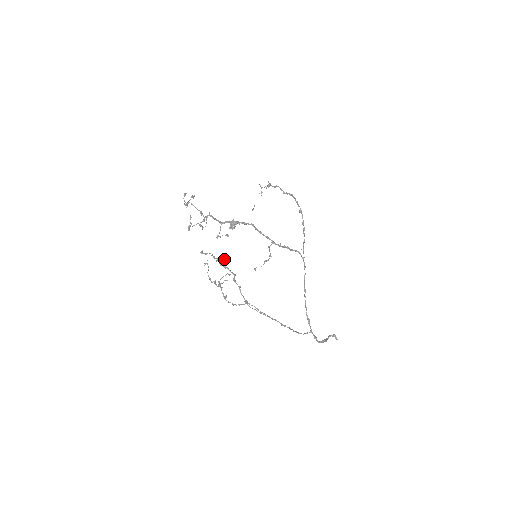
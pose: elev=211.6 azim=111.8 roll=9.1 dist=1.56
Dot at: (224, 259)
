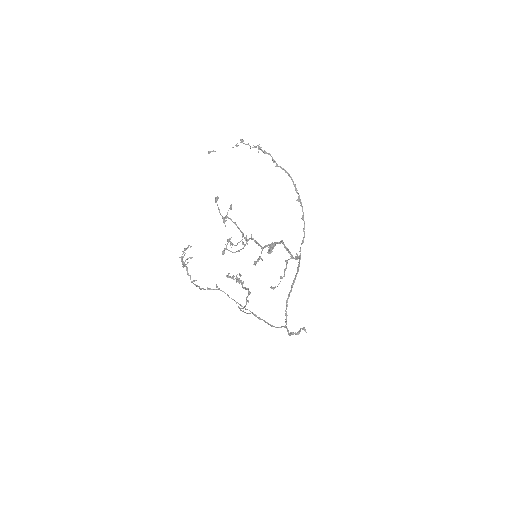
Dot at: (239, 274)
